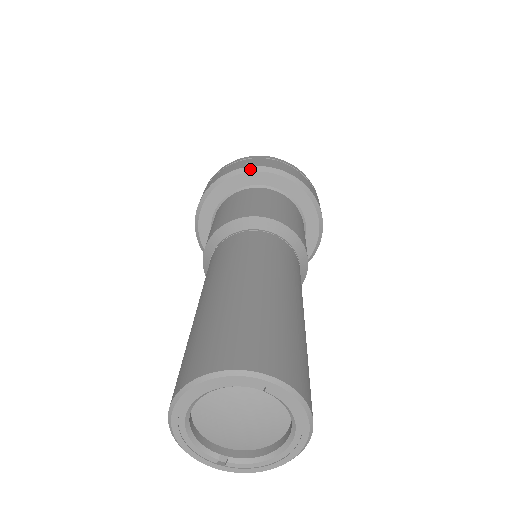
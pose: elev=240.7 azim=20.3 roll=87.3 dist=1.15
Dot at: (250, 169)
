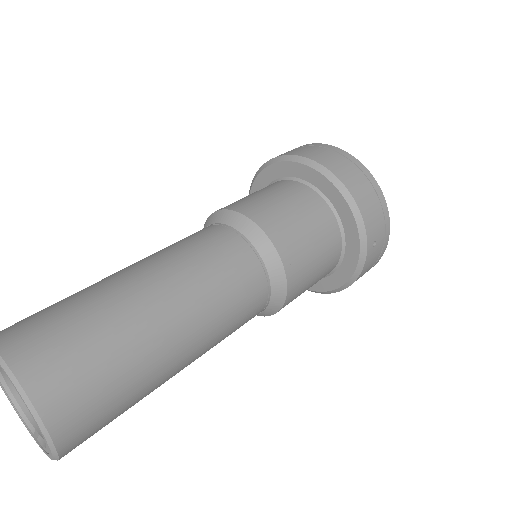
Dot at: (271, 161)
